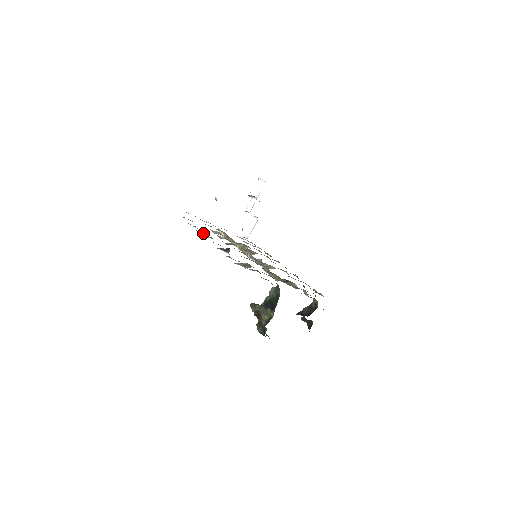
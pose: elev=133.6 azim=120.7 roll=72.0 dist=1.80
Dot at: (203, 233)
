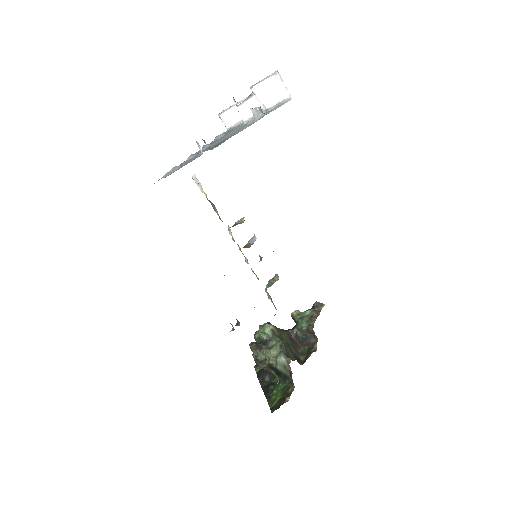
Dot at: occluded
